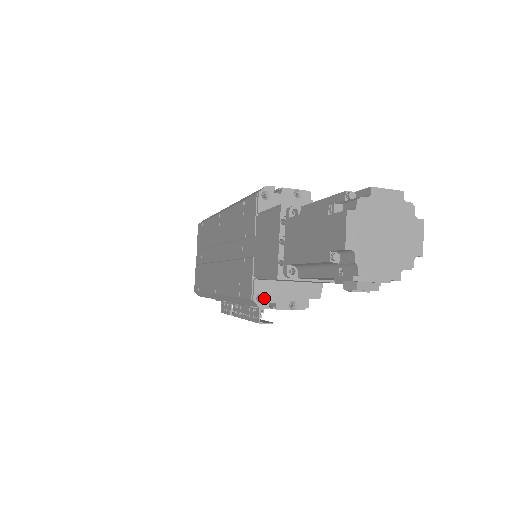
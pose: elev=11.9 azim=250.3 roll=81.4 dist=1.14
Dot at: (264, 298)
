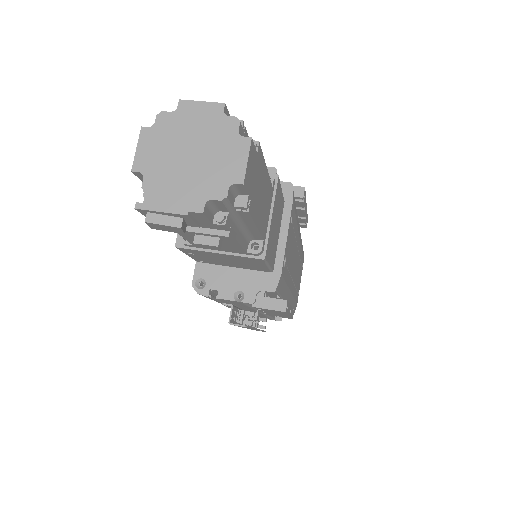
Dot at: (205, 284)
